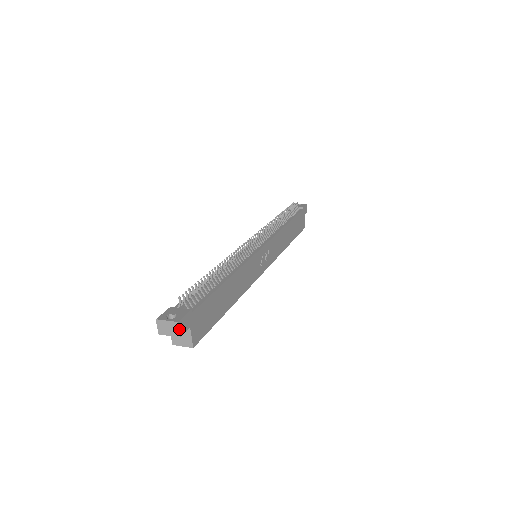
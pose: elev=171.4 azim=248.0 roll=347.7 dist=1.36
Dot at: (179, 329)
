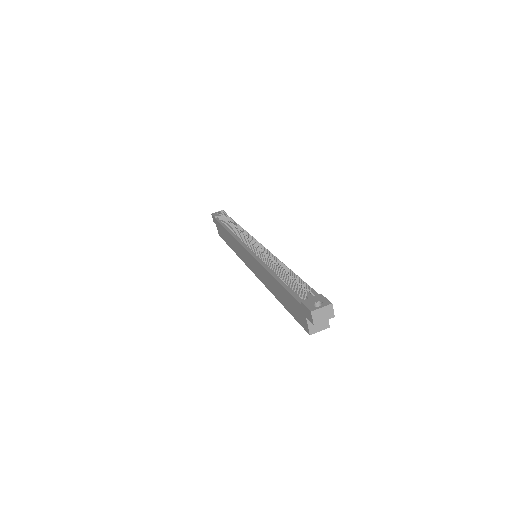
Dot at: (333, 310)
